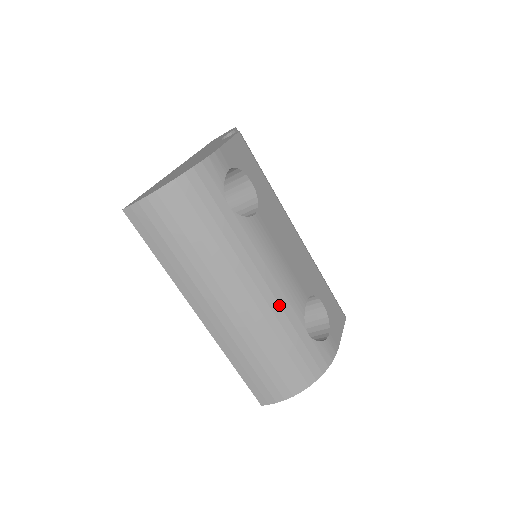
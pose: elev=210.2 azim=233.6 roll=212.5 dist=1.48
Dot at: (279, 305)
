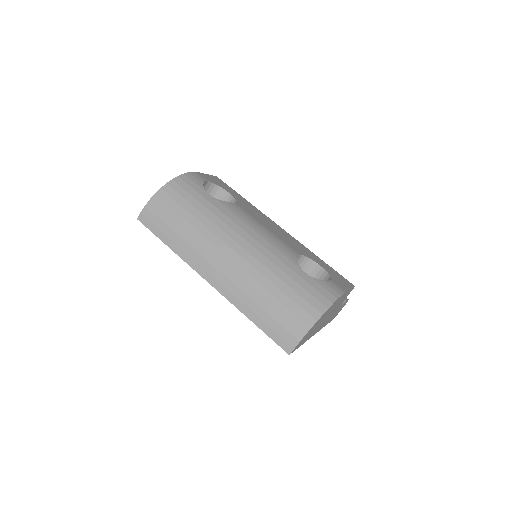
Dot at: (269, 252)
